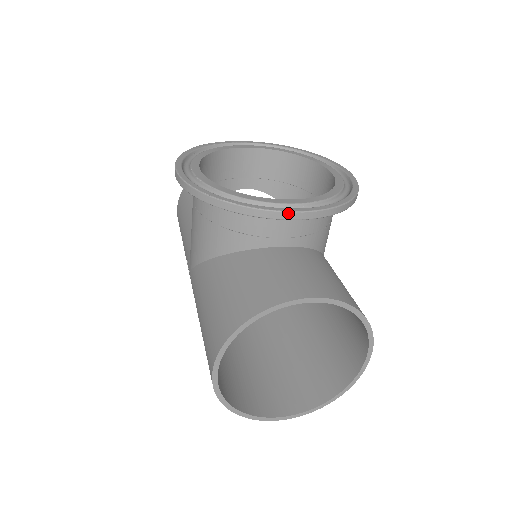
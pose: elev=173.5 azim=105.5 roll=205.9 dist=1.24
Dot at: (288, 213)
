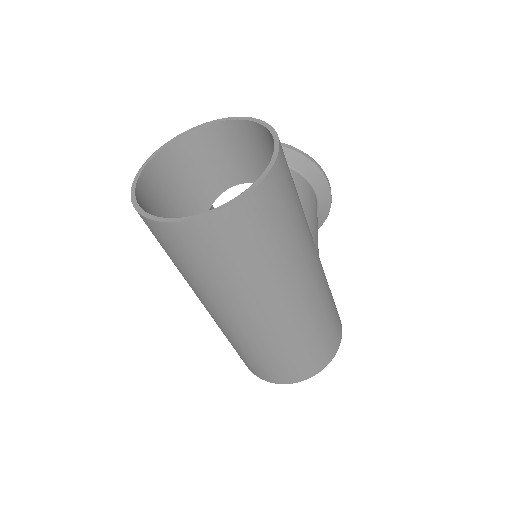
Dot at: occluded
